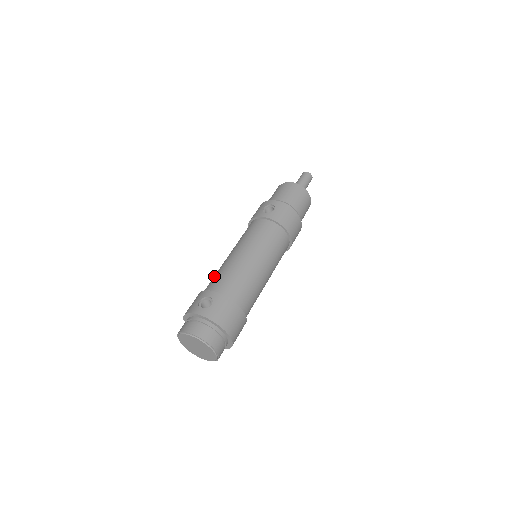
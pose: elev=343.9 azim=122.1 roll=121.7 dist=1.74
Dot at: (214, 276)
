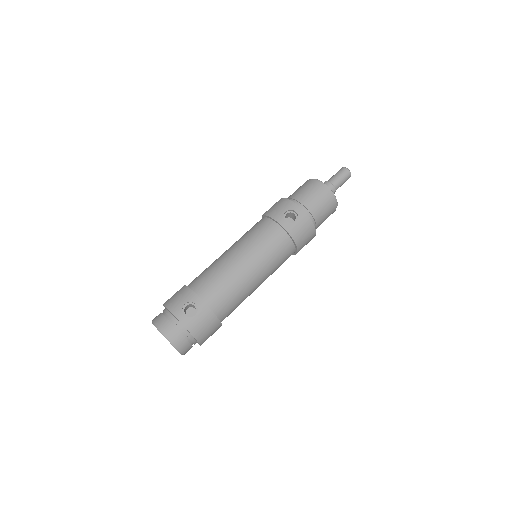
Dot at: (208, 273)
